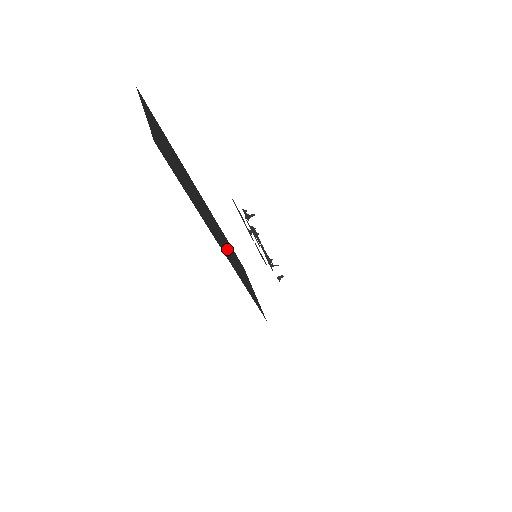
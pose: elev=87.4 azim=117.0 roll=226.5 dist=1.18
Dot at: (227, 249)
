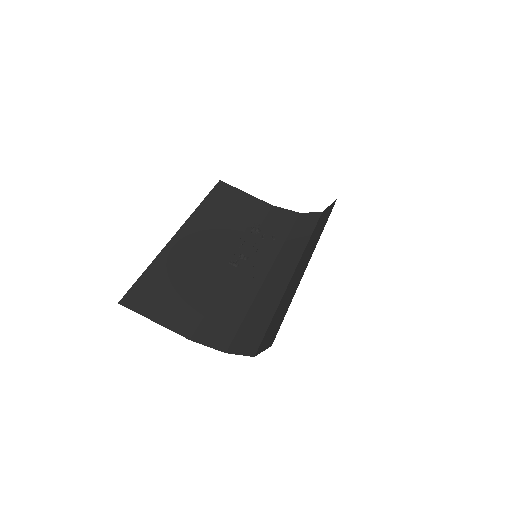
Dot at: (222, 232)
